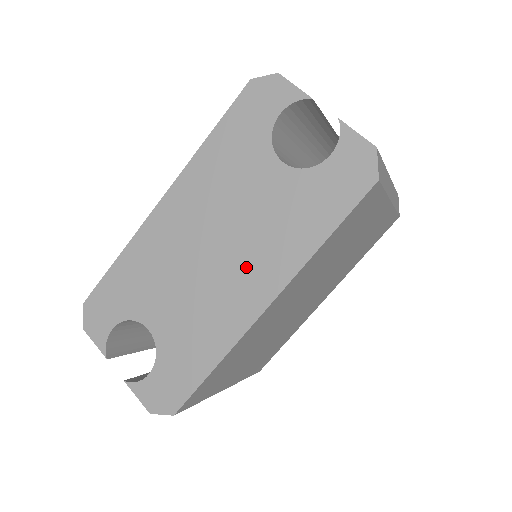
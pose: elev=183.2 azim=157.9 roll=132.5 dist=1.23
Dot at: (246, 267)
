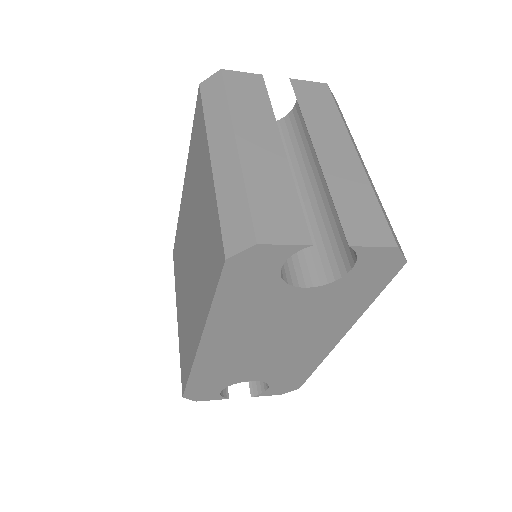
Dot at: (311, 336)
